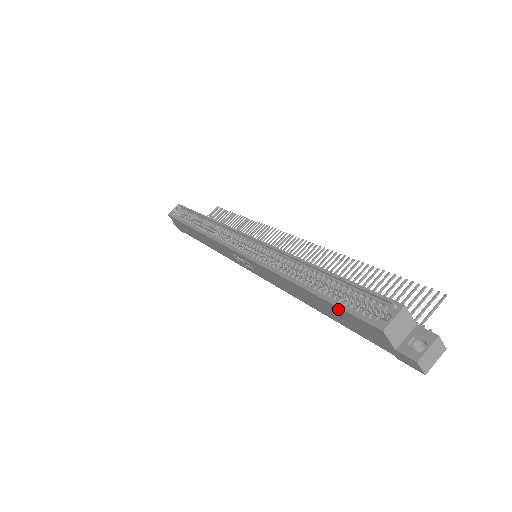
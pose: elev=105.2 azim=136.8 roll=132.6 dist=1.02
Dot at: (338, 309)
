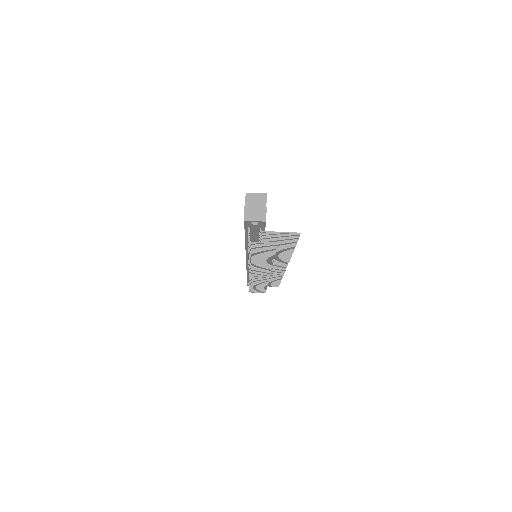
Dot at: occluded
